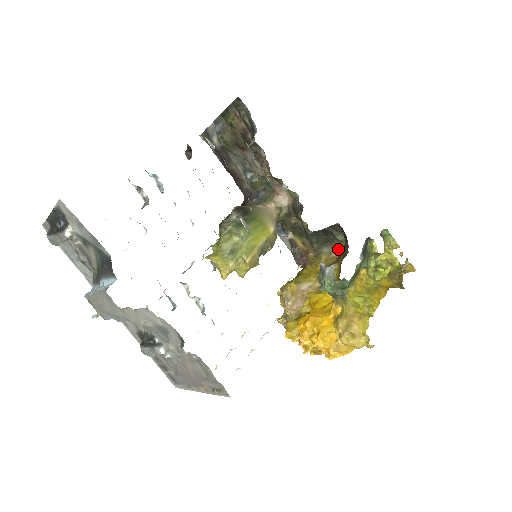
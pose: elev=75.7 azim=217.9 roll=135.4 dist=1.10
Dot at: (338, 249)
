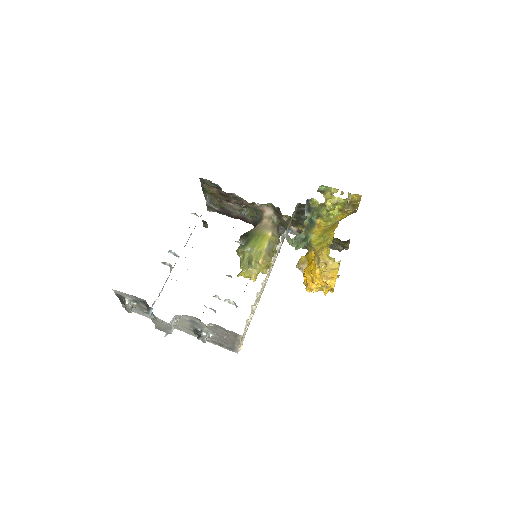
Dot at: occluded
